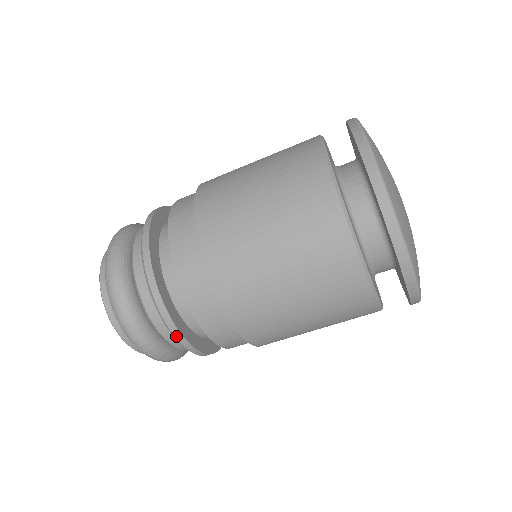
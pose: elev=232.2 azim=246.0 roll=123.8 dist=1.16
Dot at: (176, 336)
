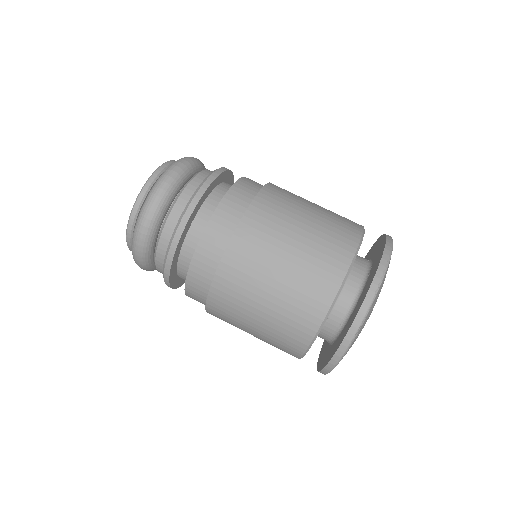
Dot at: (202, 187)
